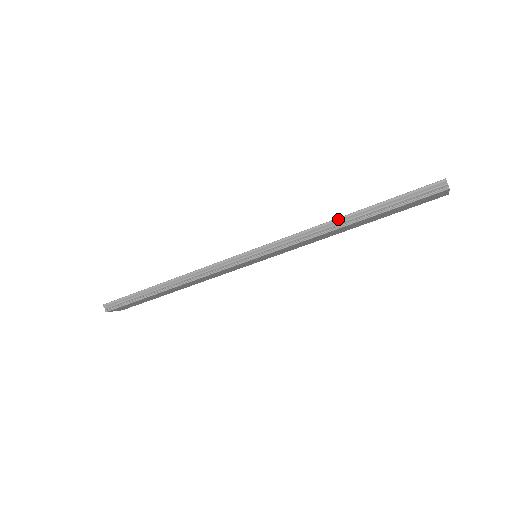
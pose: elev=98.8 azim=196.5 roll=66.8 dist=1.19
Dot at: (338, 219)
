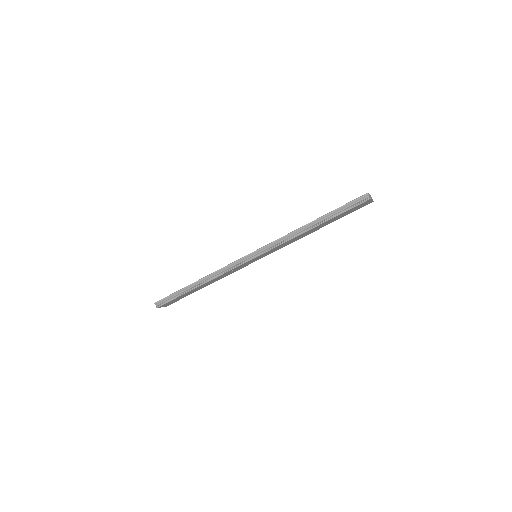
Dot at: (306, 225)
